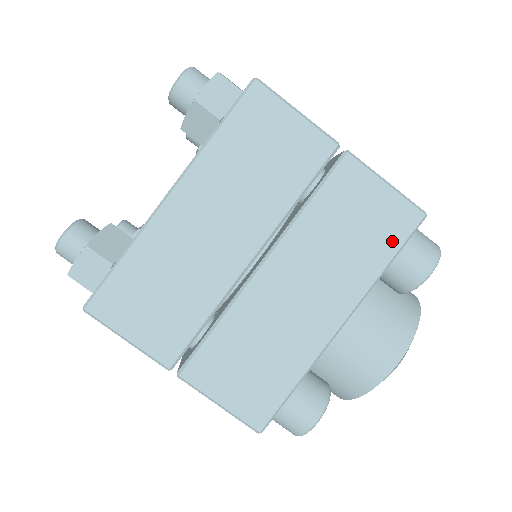
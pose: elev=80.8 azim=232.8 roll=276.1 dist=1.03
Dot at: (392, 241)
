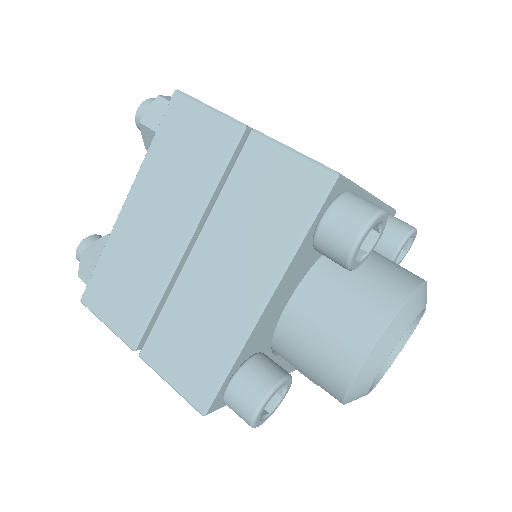
Dot at: occluded
